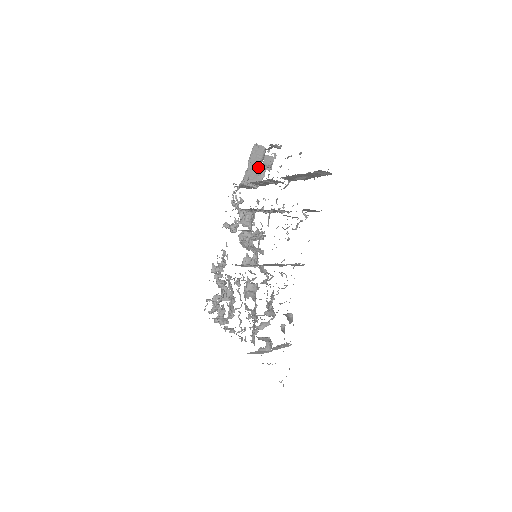
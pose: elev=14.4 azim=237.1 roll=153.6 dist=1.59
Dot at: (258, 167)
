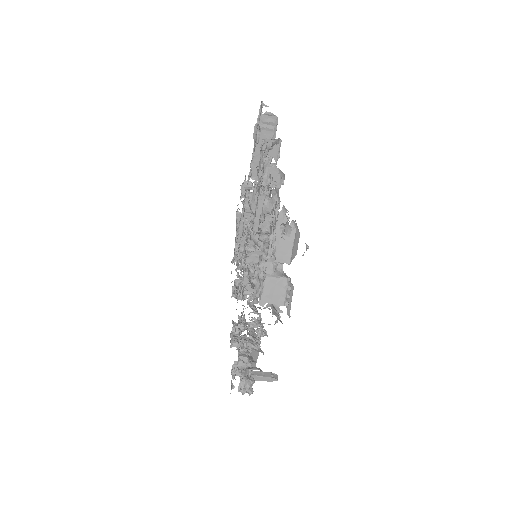
Dot at: occluded
